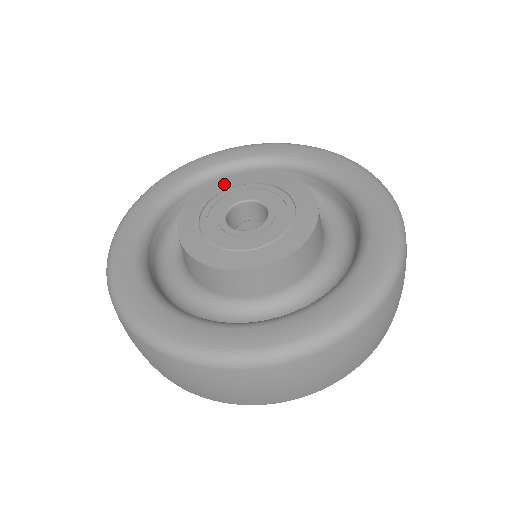
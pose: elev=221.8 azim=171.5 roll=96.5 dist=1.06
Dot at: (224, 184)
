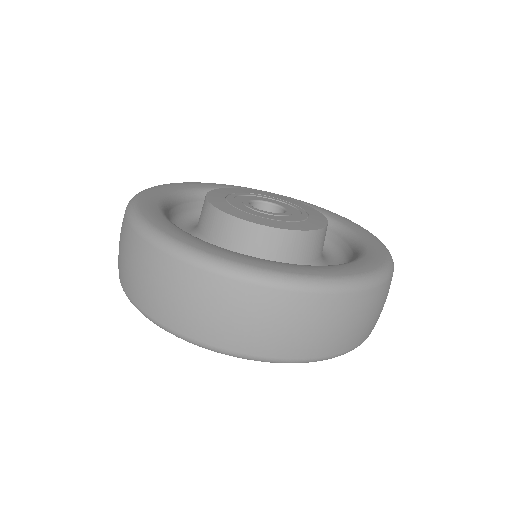
Dot at: (238, 190)
